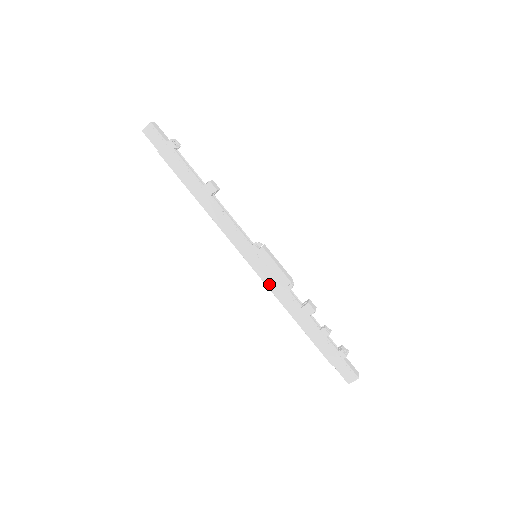
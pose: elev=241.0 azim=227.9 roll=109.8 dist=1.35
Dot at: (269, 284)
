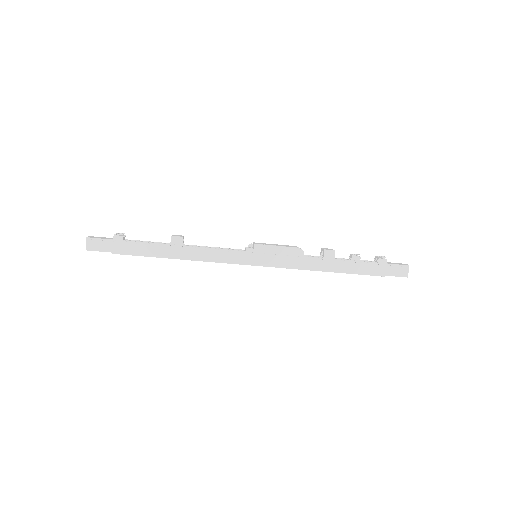
Dot at: (285, 265)
